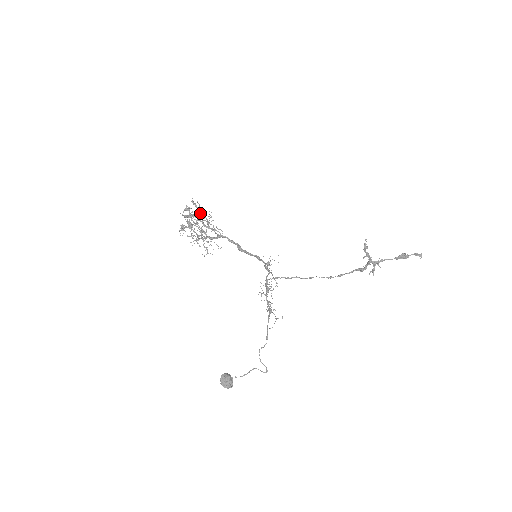
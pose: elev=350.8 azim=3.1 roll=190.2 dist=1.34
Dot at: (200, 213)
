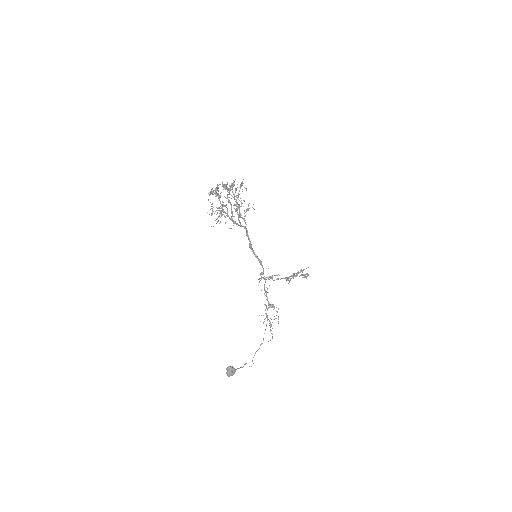
Dot at: occluded
